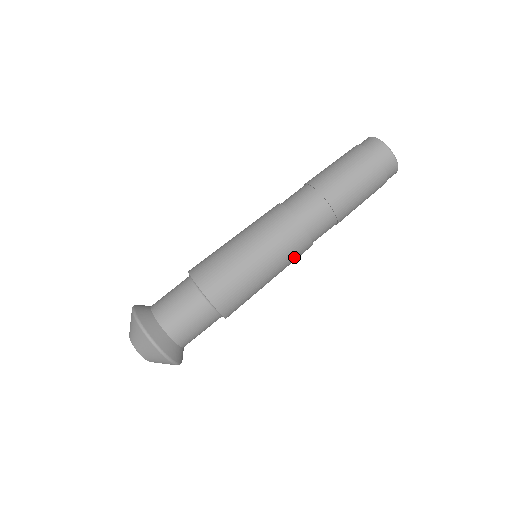
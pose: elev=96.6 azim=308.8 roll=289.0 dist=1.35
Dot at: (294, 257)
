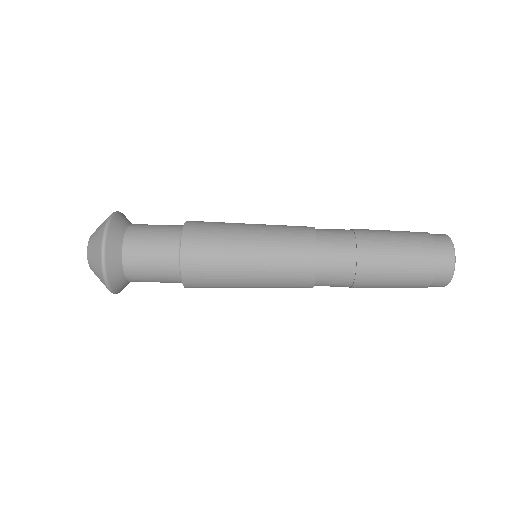
Dot at: (288, 272)
